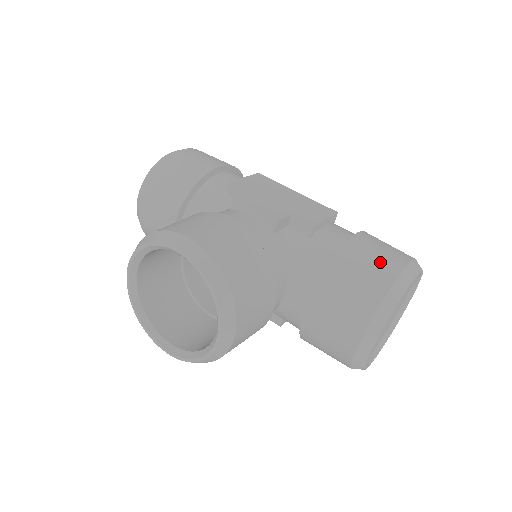
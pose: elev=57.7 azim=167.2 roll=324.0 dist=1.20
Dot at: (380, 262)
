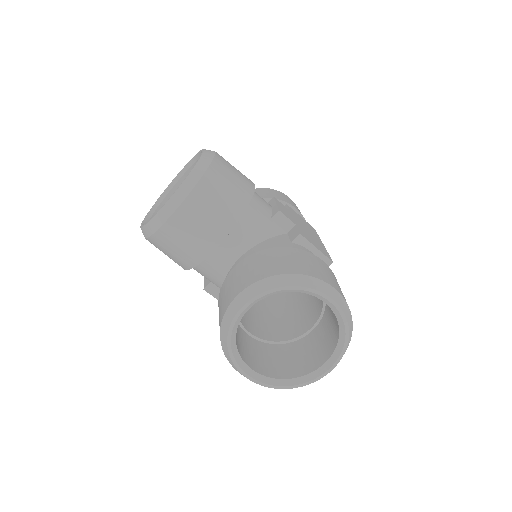
Dot at: (313, 267)
